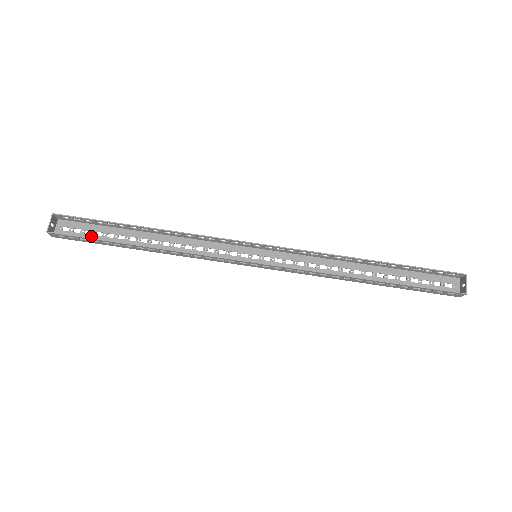
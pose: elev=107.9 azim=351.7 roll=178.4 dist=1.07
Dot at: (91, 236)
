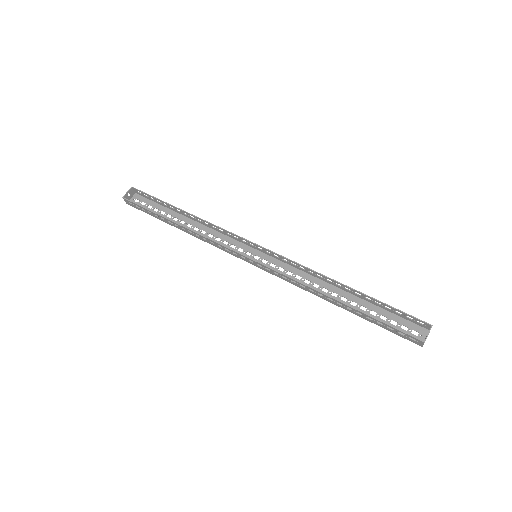
Dot at: occluded
